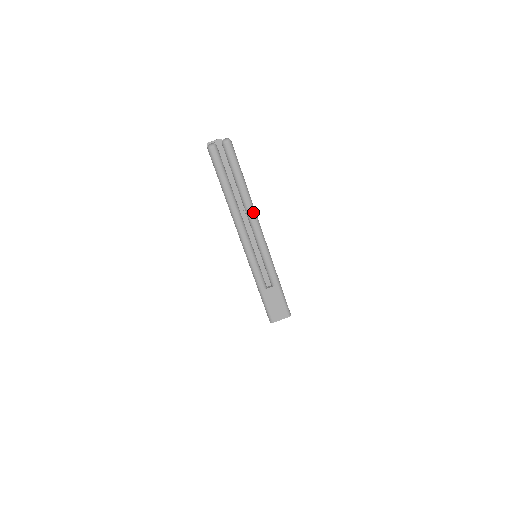
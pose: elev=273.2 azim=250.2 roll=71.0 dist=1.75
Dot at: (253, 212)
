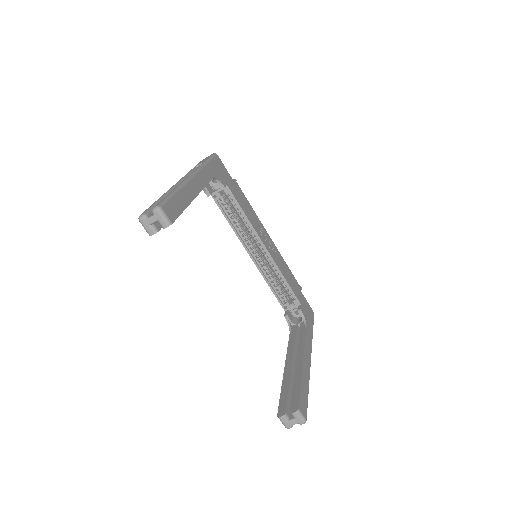
Dot at: occluded
